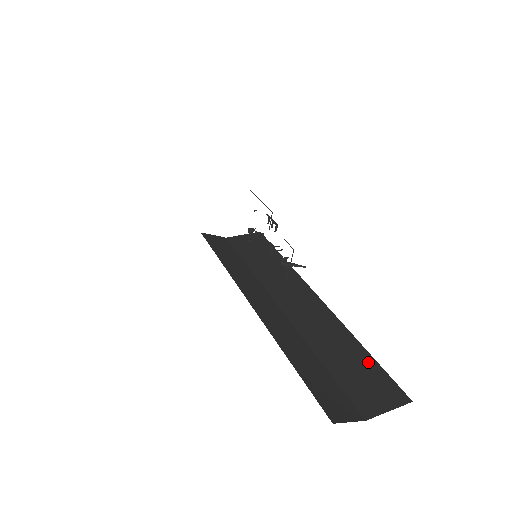
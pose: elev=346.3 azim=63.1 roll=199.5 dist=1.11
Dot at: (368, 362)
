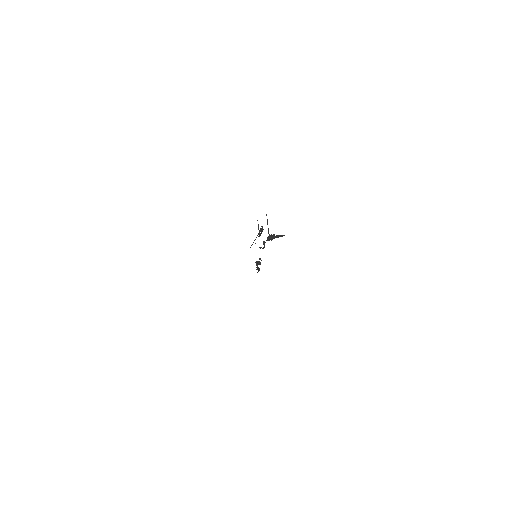
Dot at: occluded
